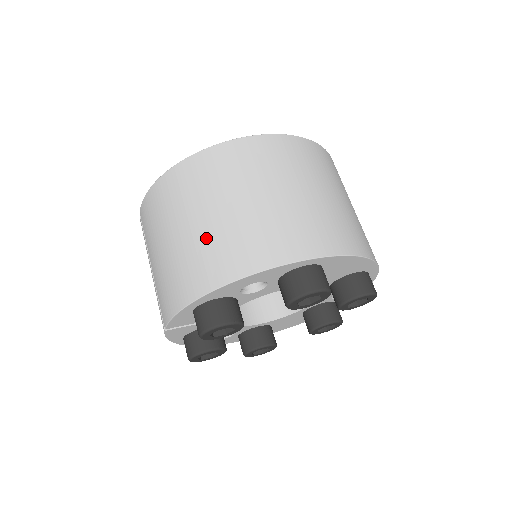
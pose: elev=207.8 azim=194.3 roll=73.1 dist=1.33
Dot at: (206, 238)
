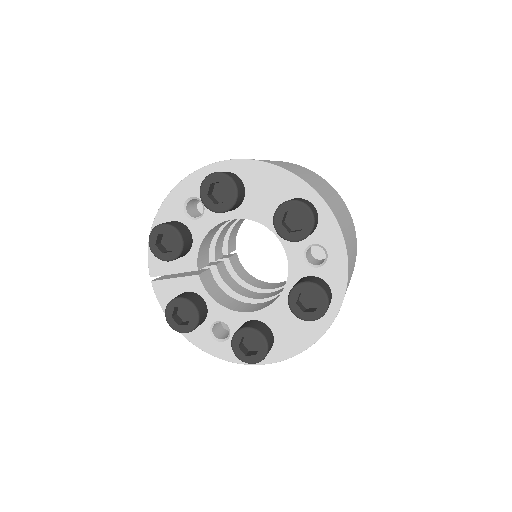
Dot at: occluded
